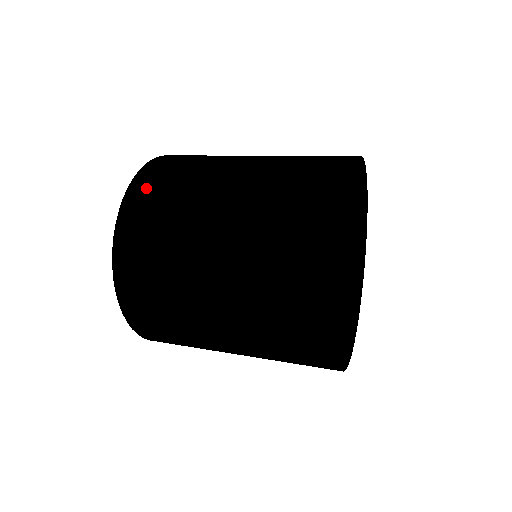
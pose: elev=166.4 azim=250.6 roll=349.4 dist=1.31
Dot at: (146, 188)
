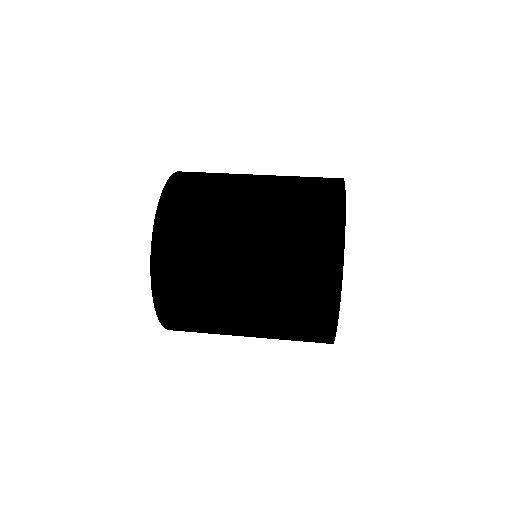
Dot at: (172, 310)
